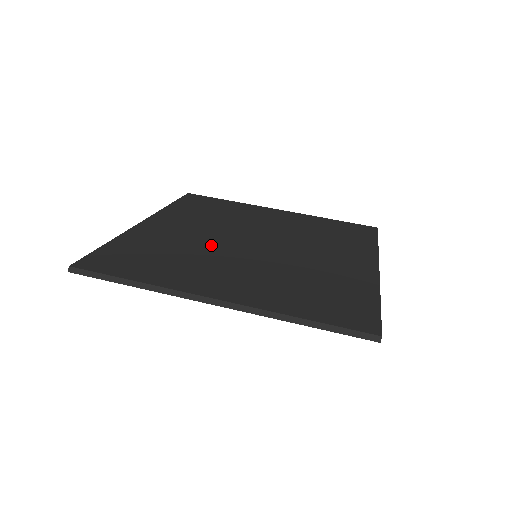
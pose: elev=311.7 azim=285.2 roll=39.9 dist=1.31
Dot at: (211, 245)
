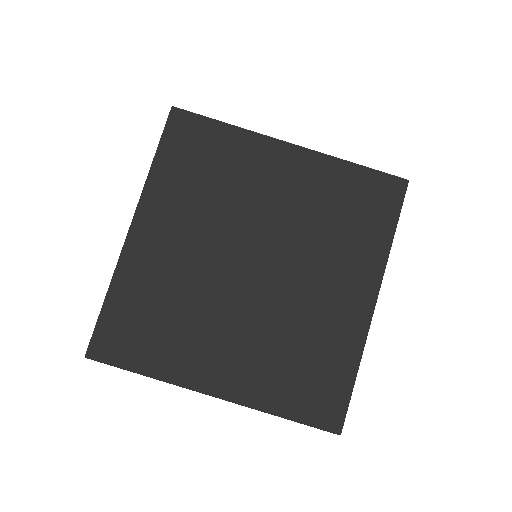
Dot at: (207, 282)
